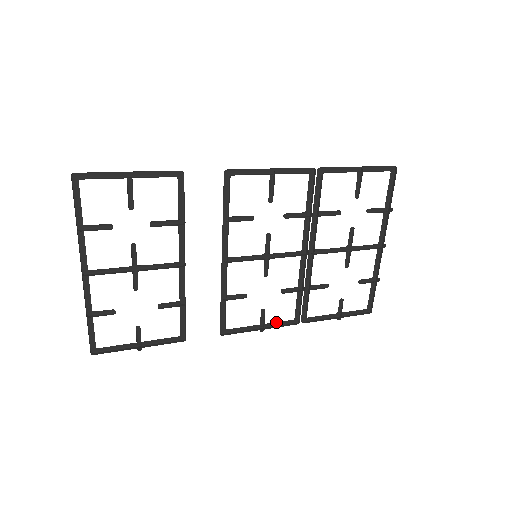
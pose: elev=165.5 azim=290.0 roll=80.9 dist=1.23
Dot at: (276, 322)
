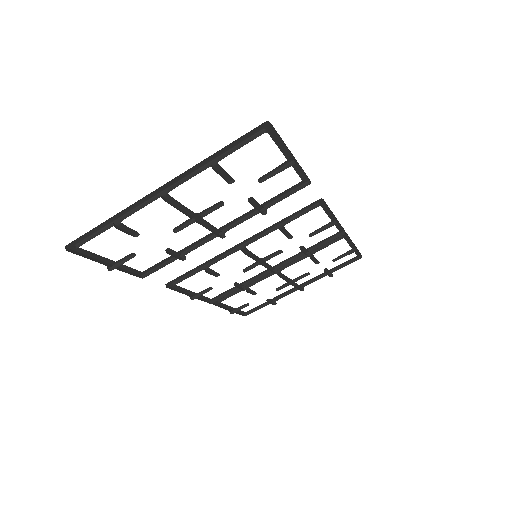
Dot at: occluded
